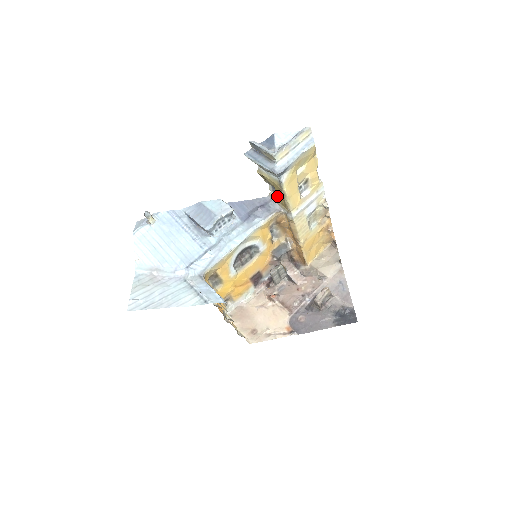
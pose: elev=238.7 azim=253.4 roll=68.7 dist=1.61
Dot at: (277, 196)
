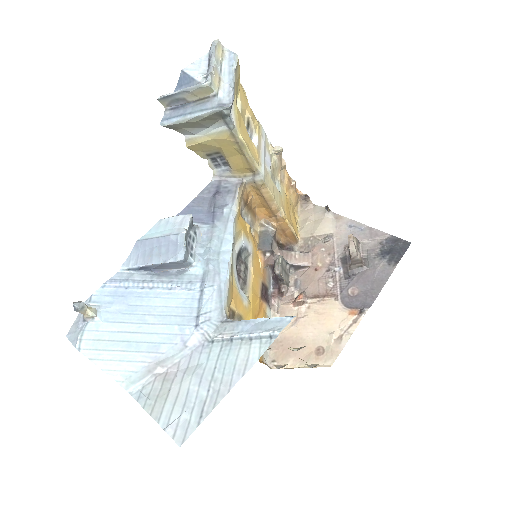
Dot at: (225, 168)
